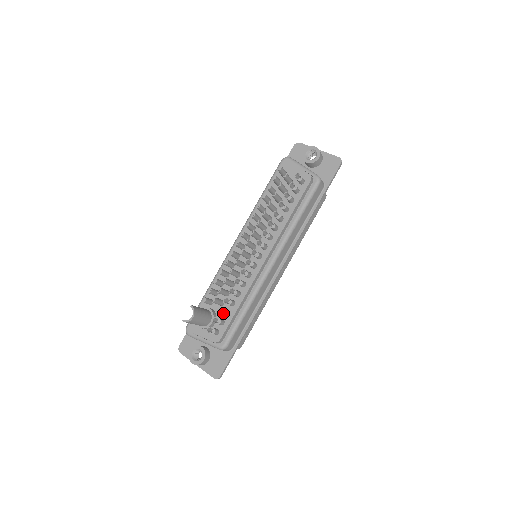
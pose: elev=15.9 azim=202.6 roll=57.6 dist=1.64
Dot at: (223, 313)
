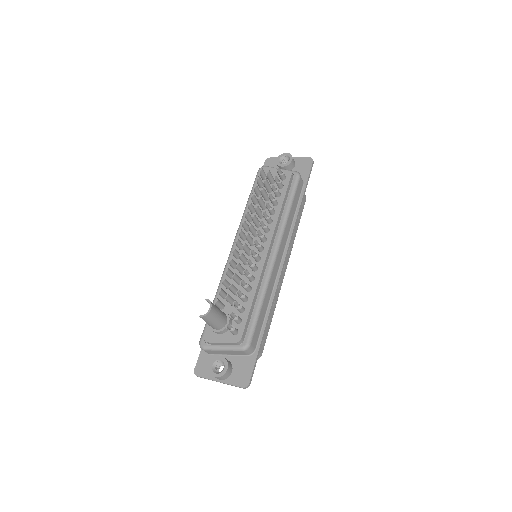
Dot at: (239, 308)
